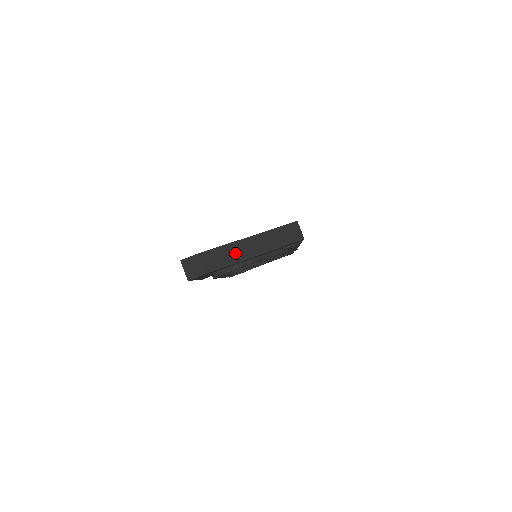
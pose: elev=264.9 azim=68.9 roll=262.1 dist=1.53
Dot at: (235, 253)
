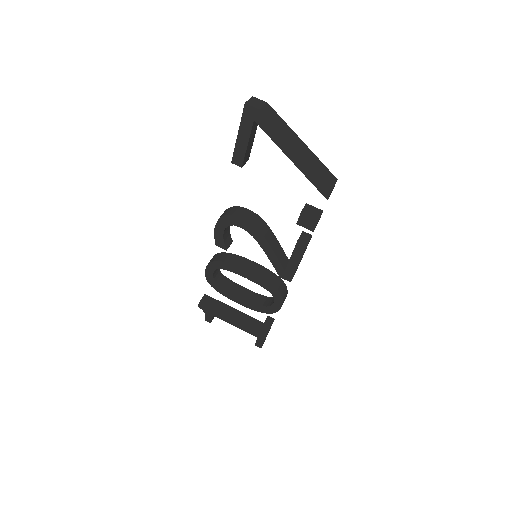
Dot at: (287, 131)
